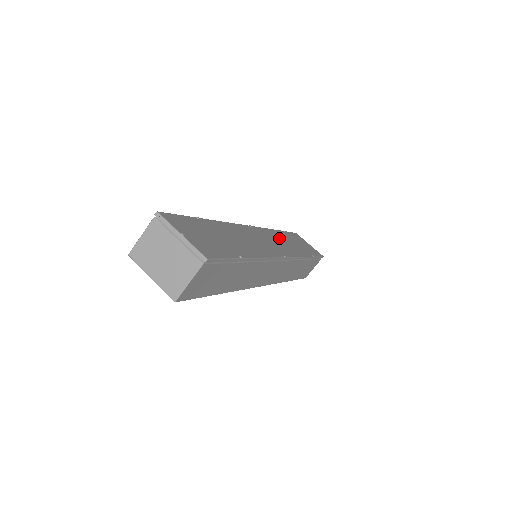
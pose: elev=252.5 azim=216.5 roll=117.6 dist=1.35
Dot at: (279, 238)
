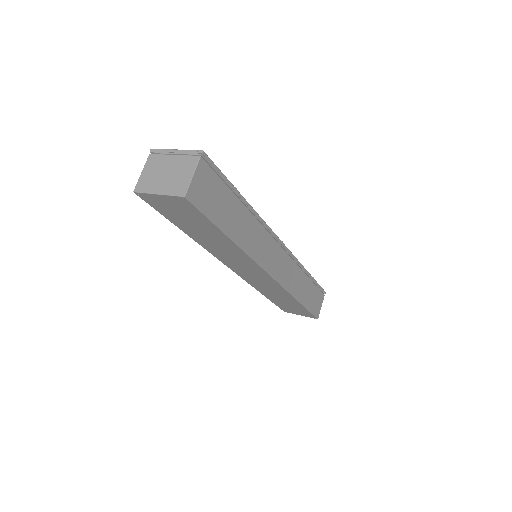
Dot at: occluded
